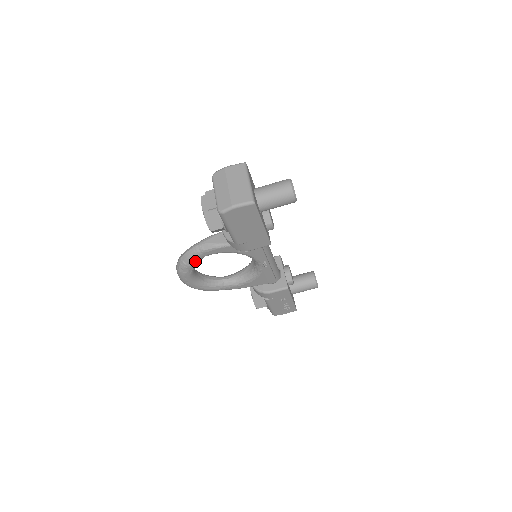
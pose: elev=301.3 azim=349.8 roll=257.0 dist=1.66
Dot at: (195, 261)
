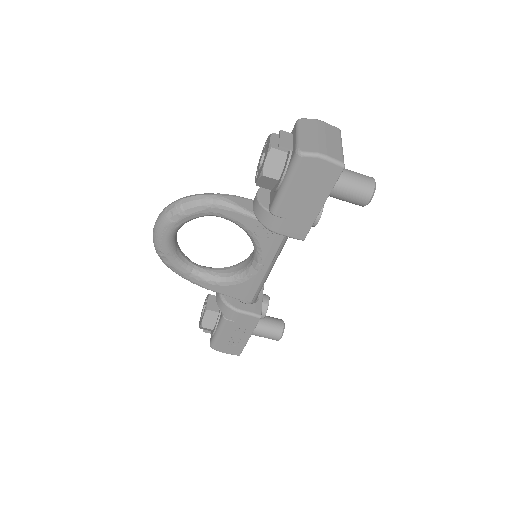
Dot at: (196, 213)
